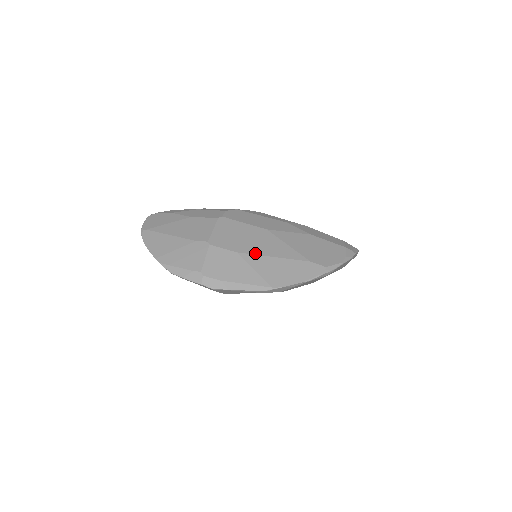
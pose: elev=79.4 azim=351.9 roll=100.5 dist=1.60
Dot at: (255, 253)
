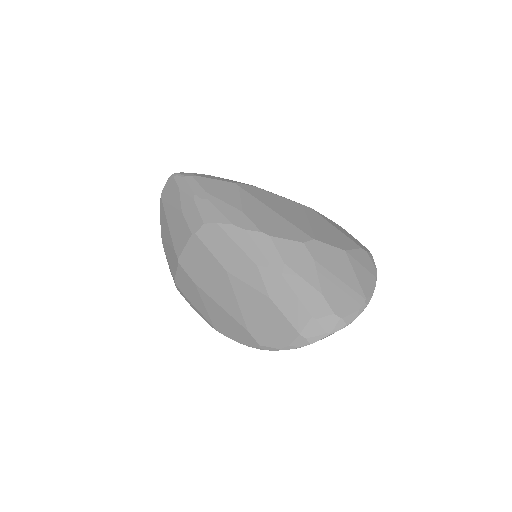
Dot at: (207, 293)
